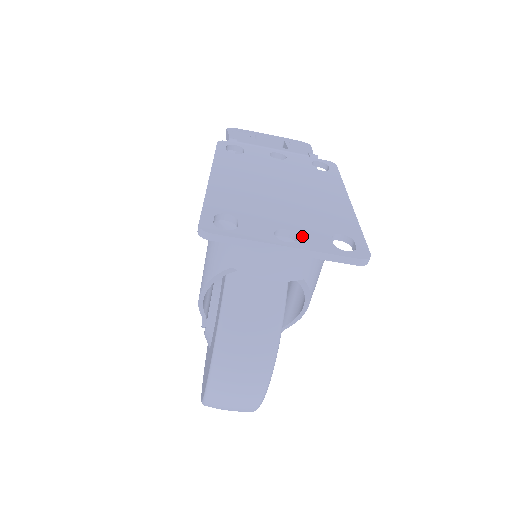
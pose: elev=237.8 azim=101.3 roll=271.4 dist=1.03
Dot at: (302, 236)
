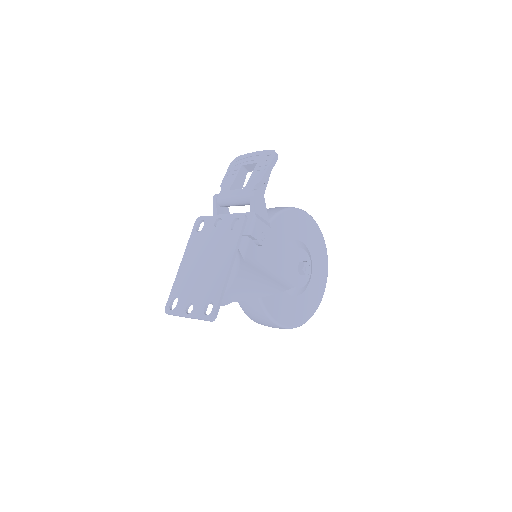
Dot at: (195, 307)
